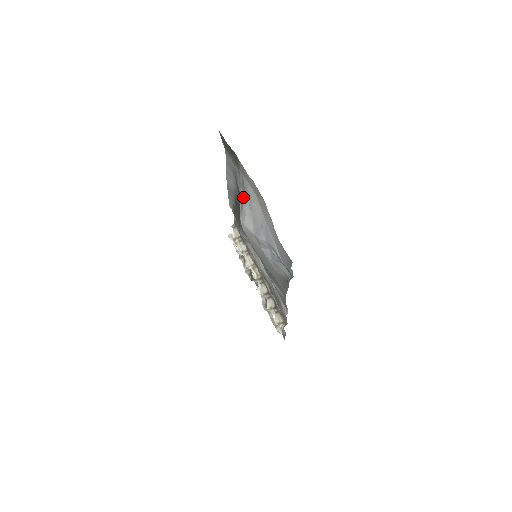
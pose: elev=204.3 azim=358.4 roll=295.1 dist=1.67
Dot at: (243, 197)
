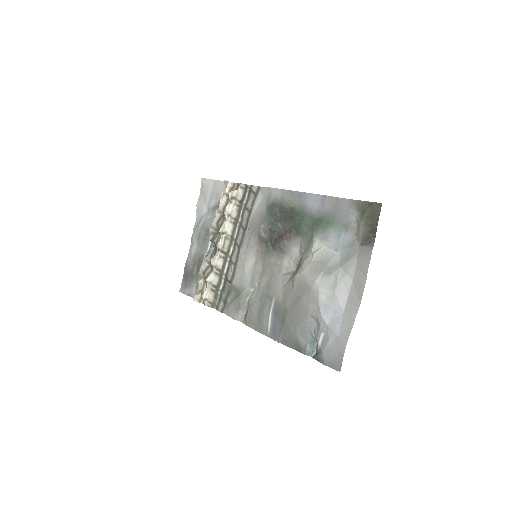
Dot at: (336, 262)
